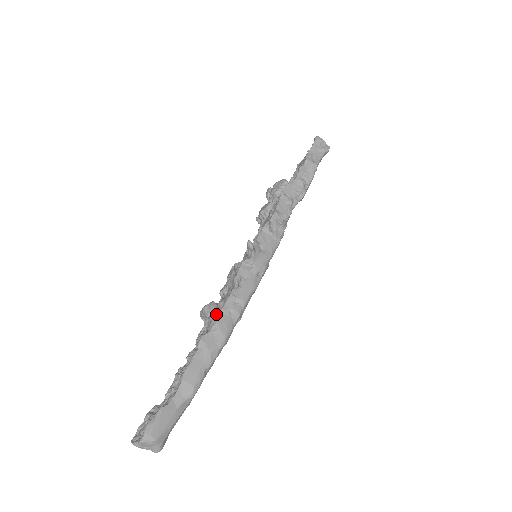
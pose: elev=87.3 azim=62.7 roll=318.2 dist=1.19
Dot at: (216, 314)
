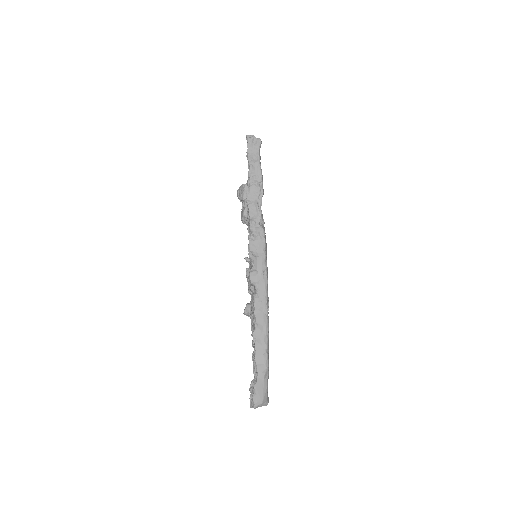
Dot at: (253, 315)
